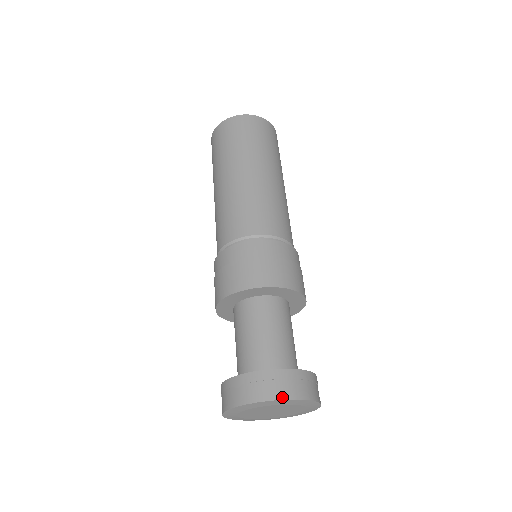
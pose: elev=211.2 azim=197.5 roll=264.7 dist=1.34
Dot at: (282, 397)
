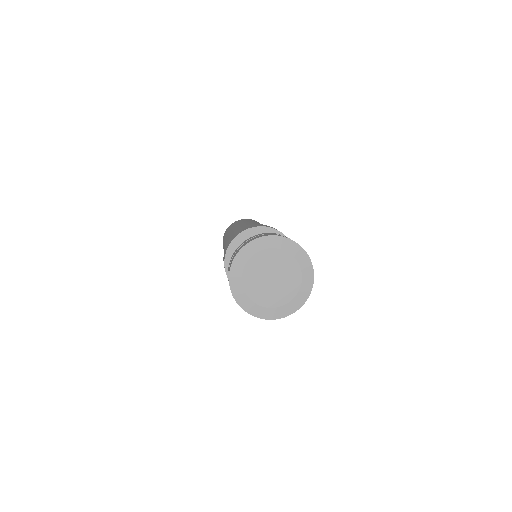
Dot at: (264, 236)
